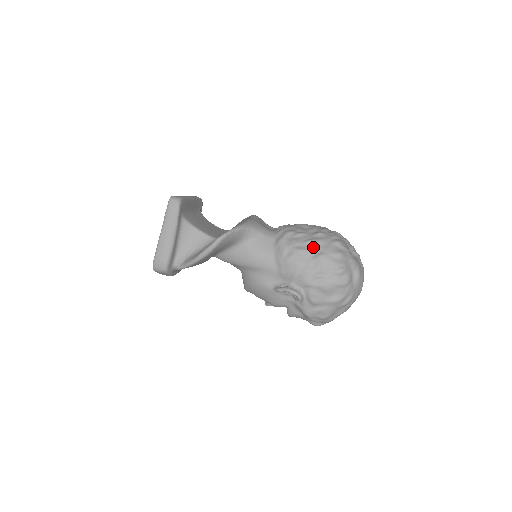
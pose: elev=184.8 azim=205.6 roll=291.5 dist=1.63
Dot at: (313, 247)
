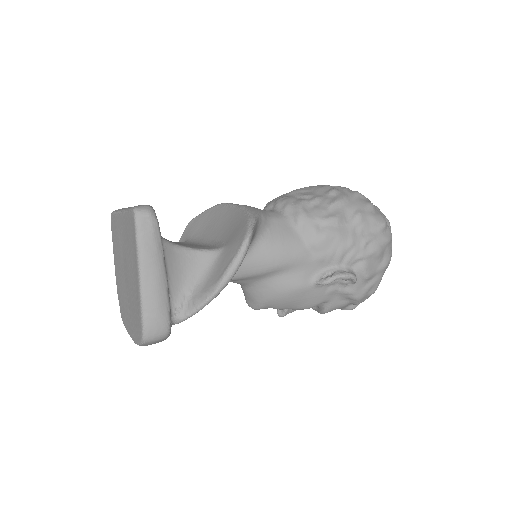
Dot at: (343, 208)
